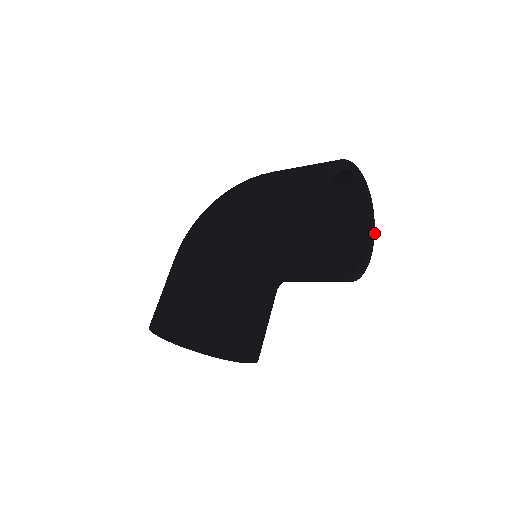
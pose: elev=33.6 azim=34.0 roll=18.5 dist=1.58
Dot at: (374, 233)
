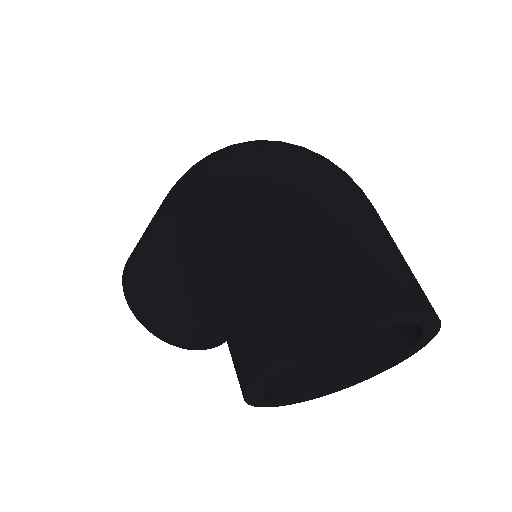
Dot at: (421, 347)
